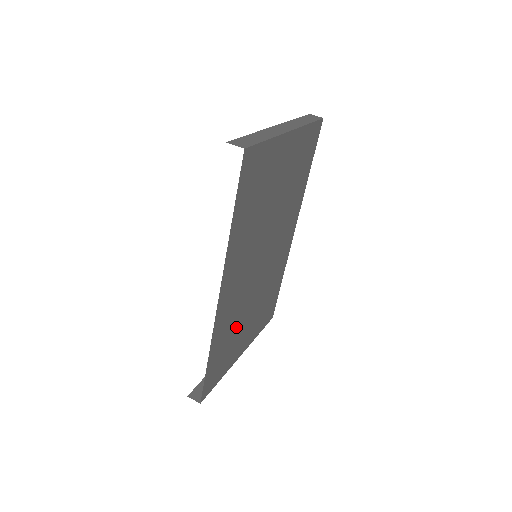
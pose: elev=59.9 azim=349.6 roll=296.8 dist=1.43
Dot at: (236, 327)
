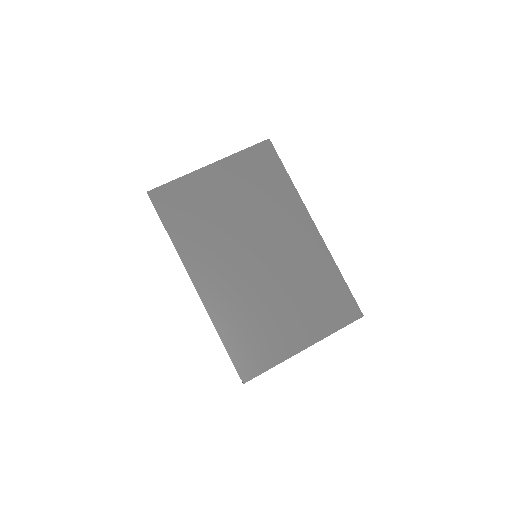
Dot at: (259, 316)
